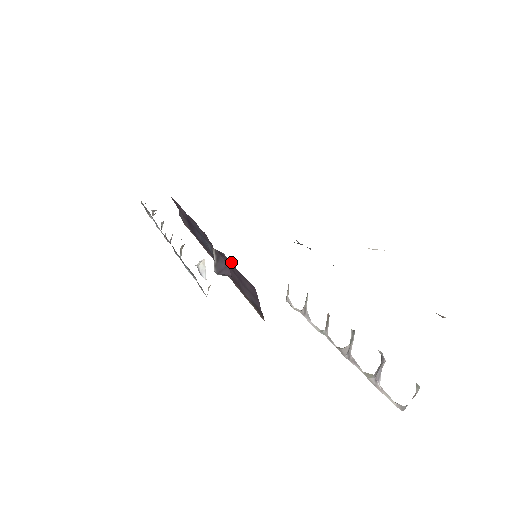
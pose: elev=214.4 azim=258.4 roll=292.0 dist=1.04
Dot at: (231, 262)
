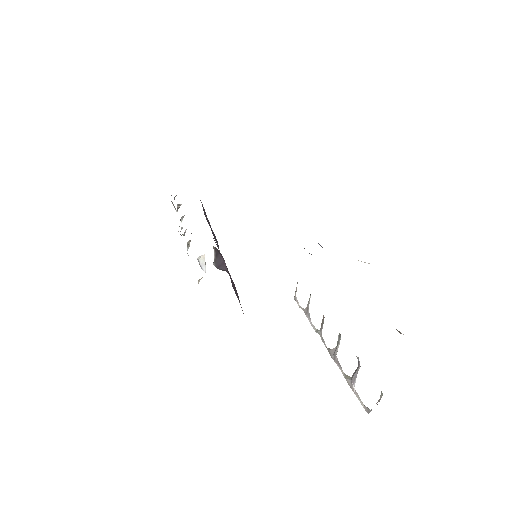
Dot at: (223, 260)
